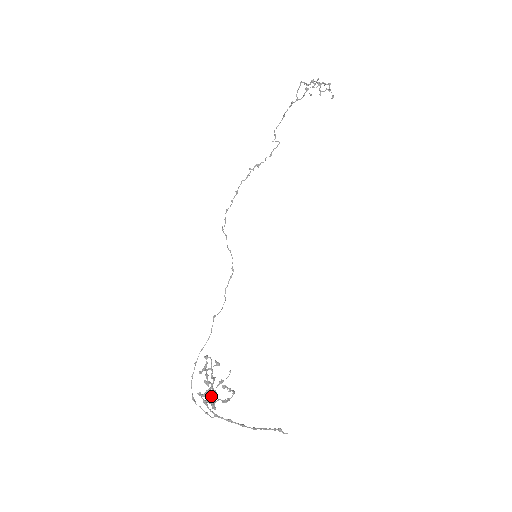
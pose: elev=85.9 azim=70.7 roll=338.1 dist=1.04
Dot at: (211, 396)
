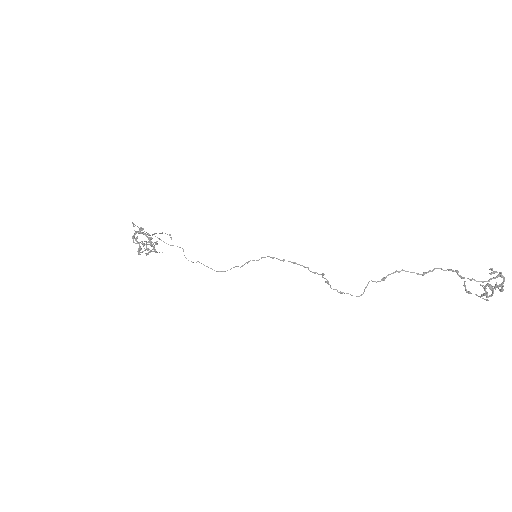
Dot at: occluded
